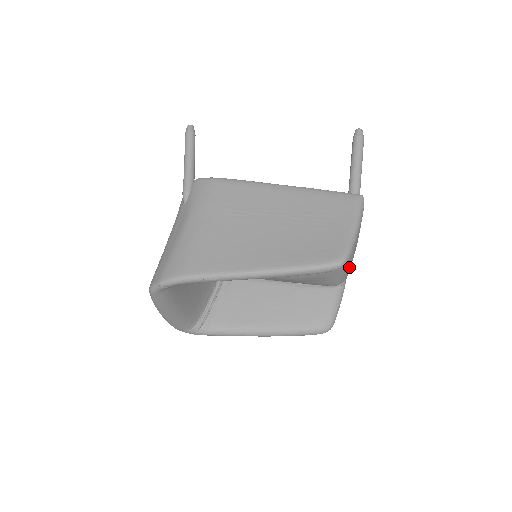
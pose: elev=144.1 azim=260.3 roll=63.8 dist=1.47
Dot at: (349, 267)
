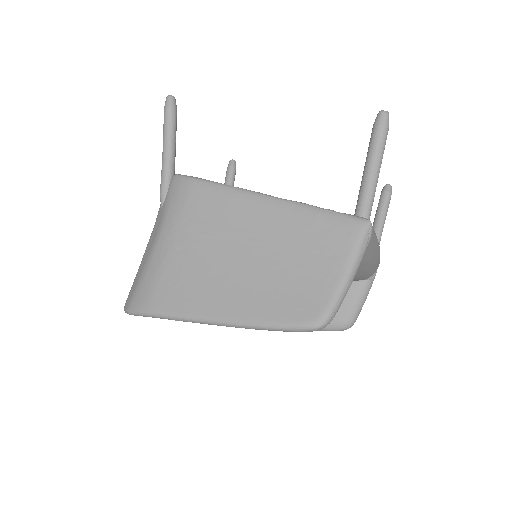
Dot at: (373, 269)
